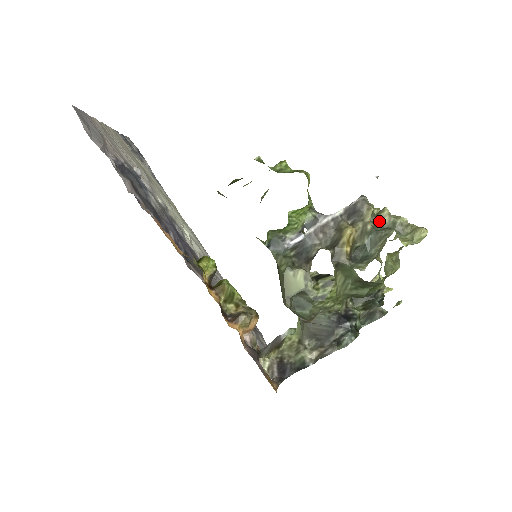
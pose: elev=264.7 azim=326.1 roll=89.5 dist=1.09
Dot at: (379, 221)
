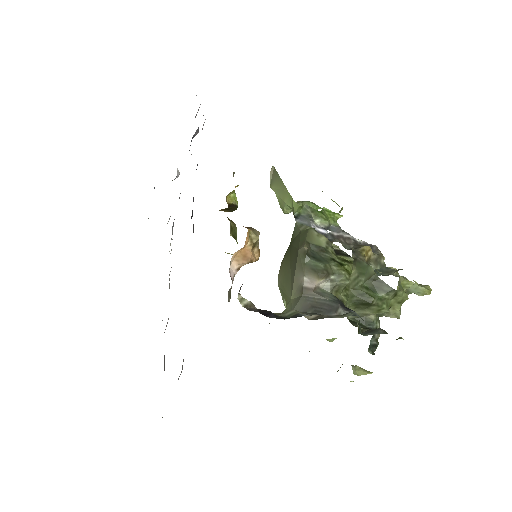
Dot at: occluded
